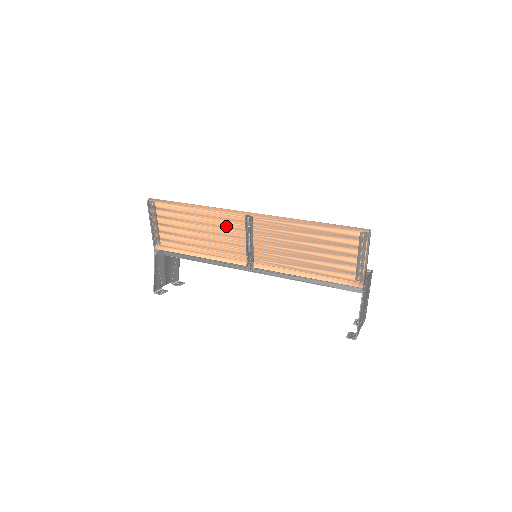
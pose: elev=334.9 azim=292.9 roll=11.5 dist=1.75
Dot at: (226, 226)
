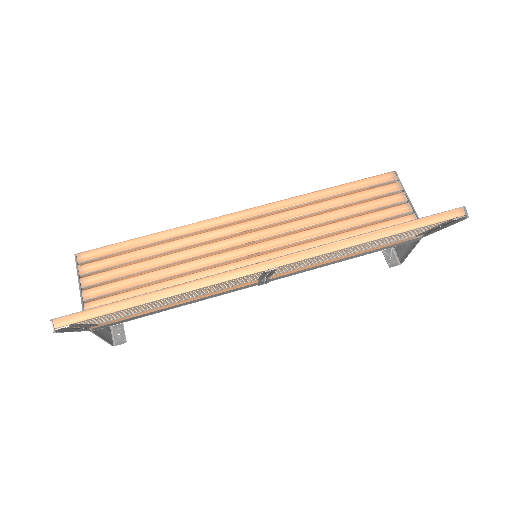
Dot at: occluded
